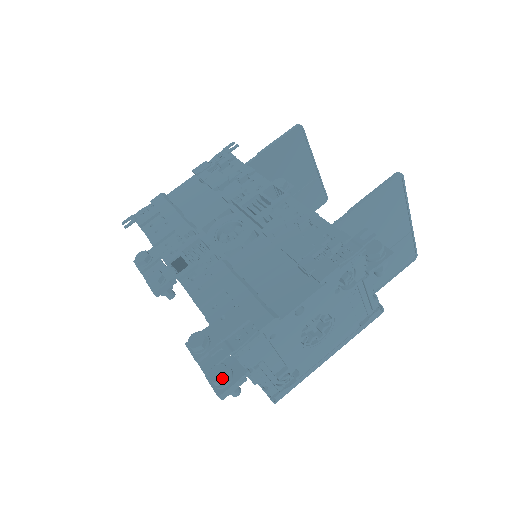
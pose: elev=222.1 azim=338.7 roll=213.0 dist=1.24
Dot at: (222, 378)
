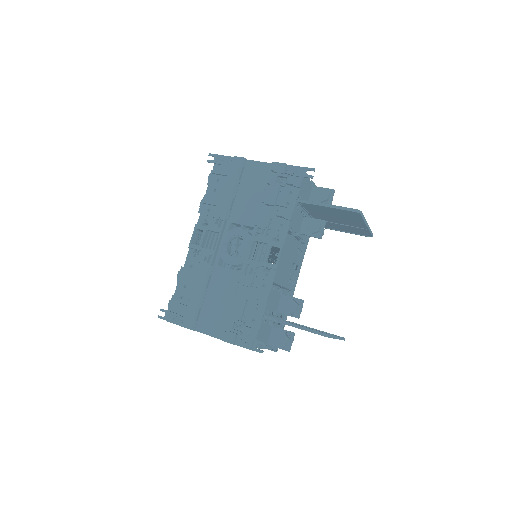
Dot at: occluded
